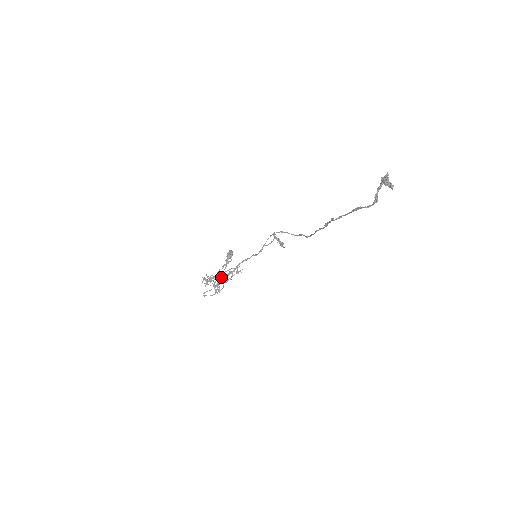
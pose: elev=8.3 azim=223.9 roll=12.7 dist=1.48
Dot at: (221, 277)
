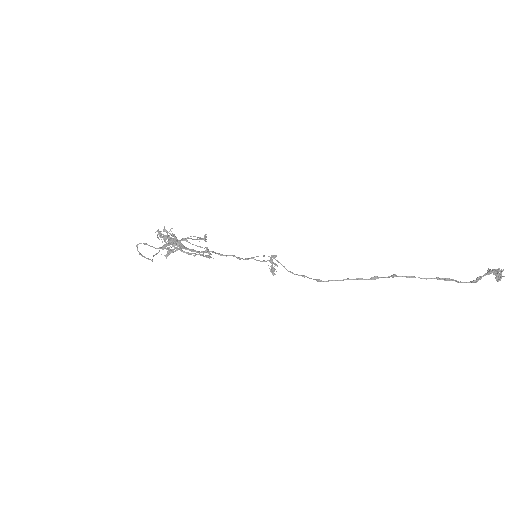
Dot at: (183, 245)
